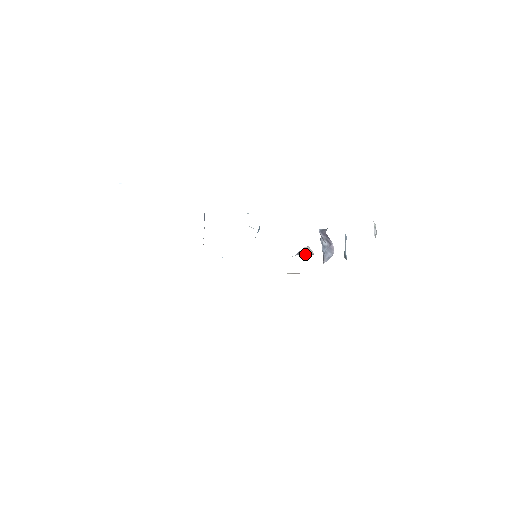
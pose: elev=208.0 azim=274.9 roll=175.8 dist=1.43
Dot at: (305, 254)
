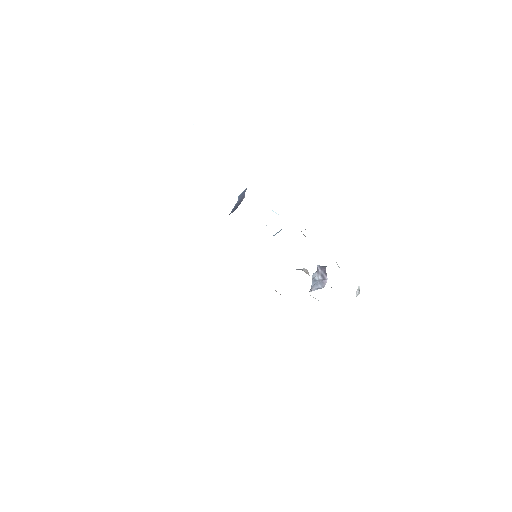
Dot at: (305, 272)
